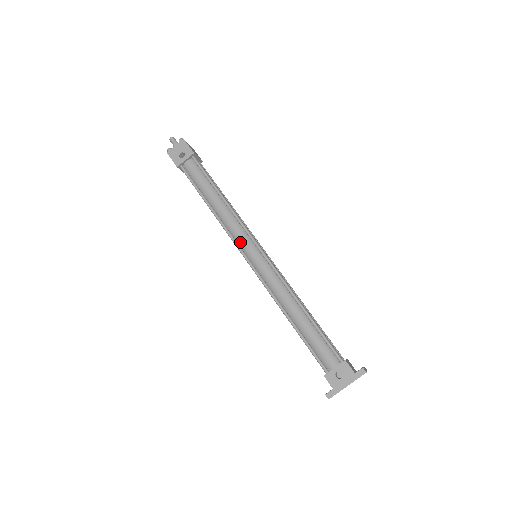
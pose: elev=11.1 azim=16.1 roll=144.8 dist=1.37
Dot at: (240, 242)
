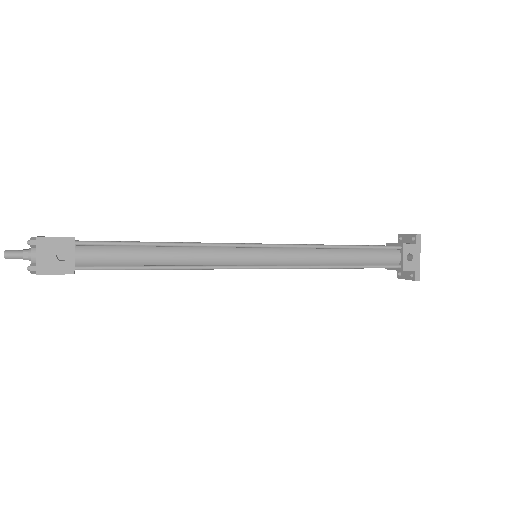
Dot at: (236, 262)
